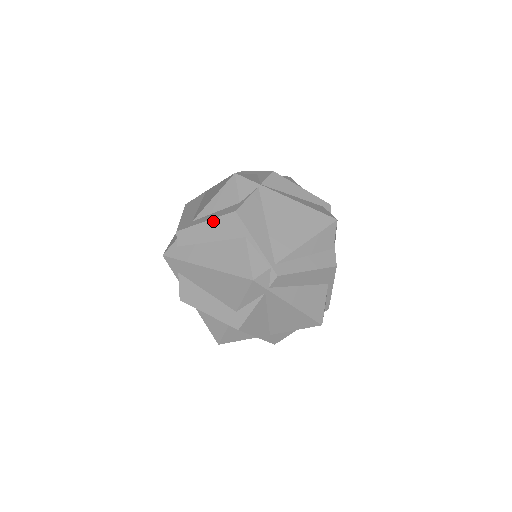
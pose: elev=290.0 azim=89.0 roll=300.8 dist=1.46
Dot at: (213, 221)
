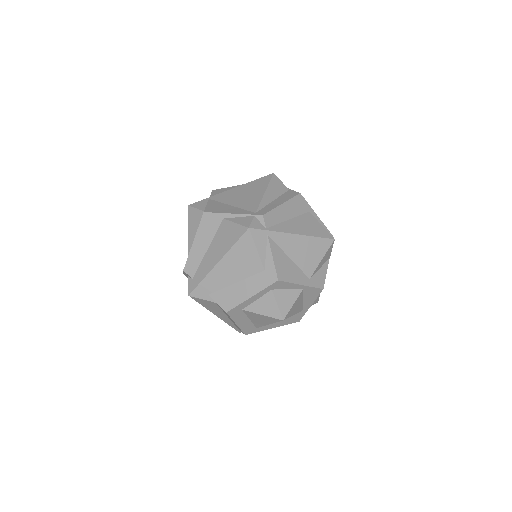
Dot at: (197, 235)
